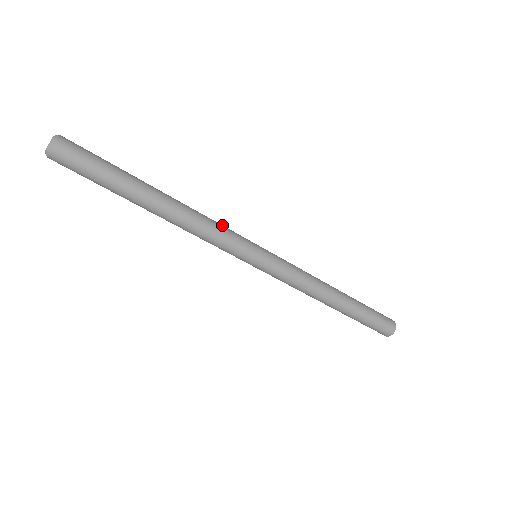
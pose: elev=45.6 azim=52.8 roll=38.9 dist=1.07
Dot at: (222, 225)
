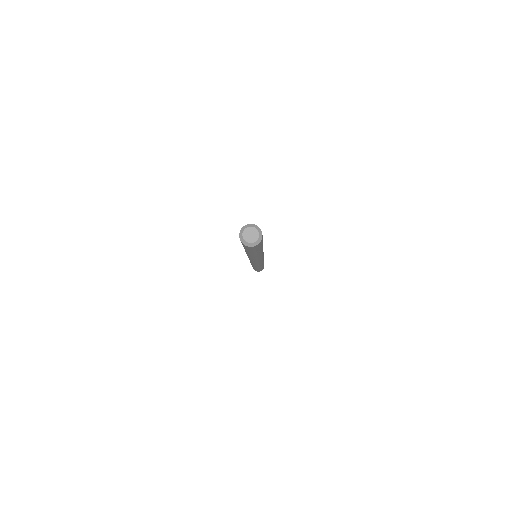
Dot at: occluded
